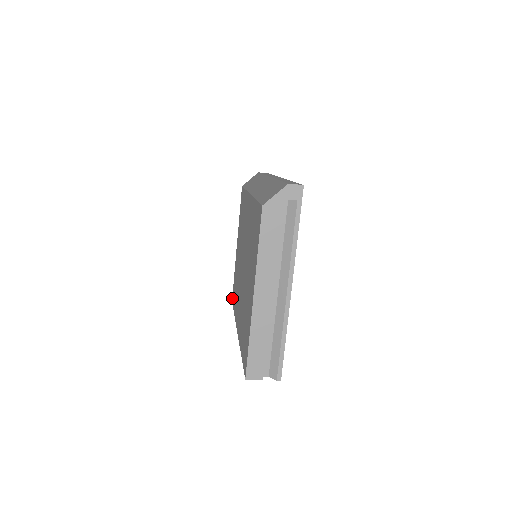
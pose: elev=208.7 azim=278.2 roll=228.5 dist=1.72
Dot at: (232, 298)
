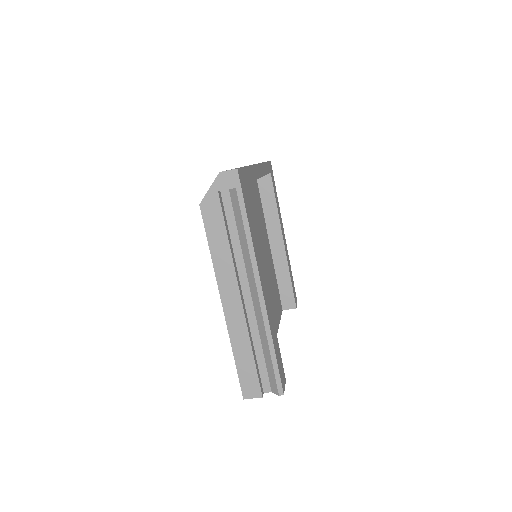
Dot at: occluded
